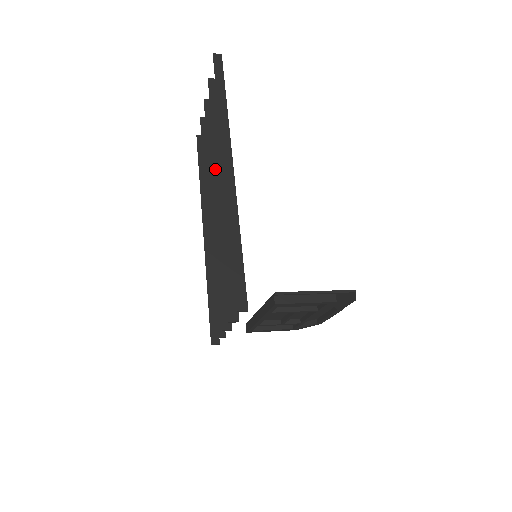
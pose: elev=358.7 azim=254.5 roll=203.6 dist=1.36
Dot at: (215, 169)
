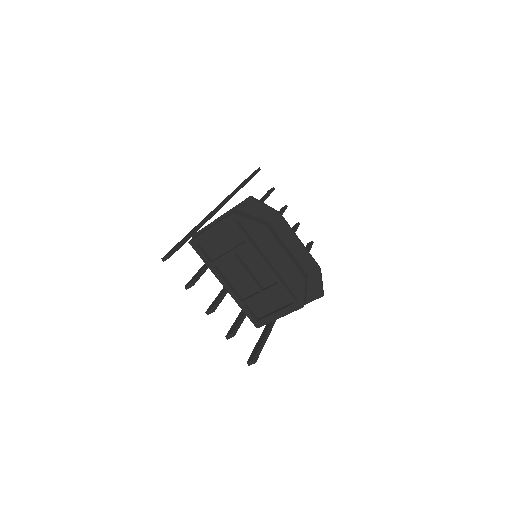
Dot at: occluded
